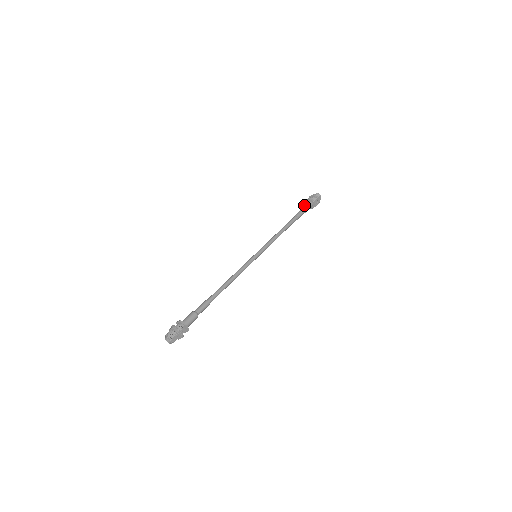
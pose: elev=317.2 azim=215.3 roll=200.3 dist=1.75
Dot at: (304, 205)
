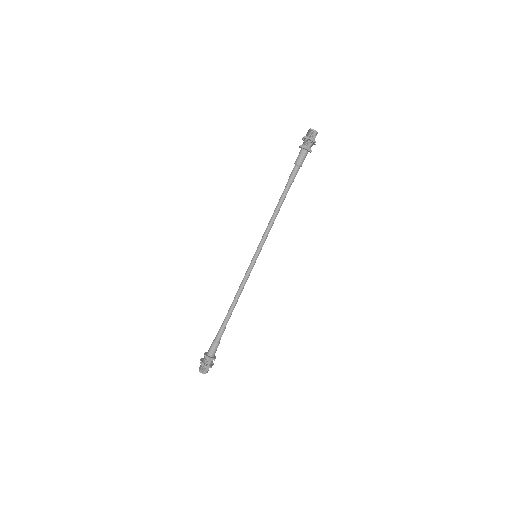
Dot at: occluded
